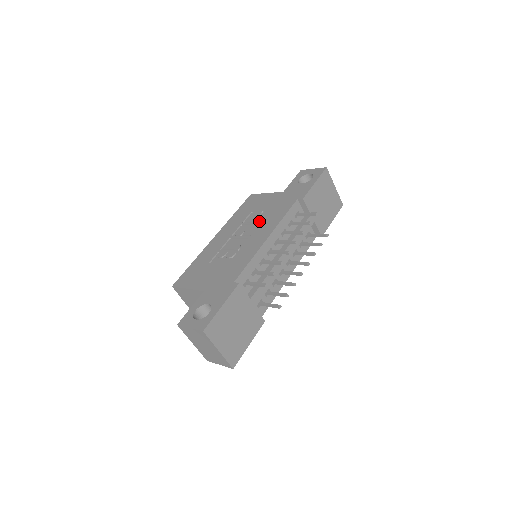
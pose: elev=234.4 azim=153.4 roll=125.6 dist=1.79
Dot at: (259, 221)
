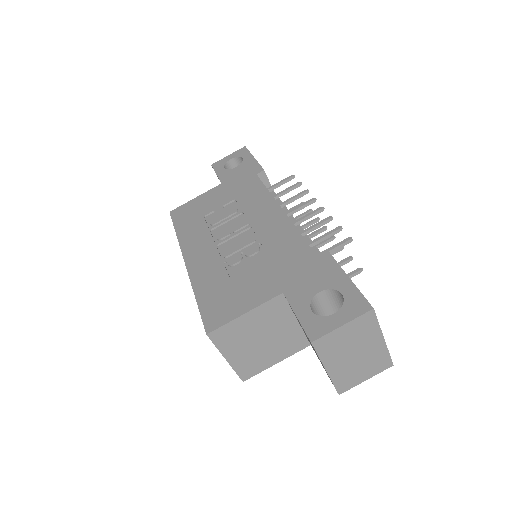
Dot at: (235, 212)
